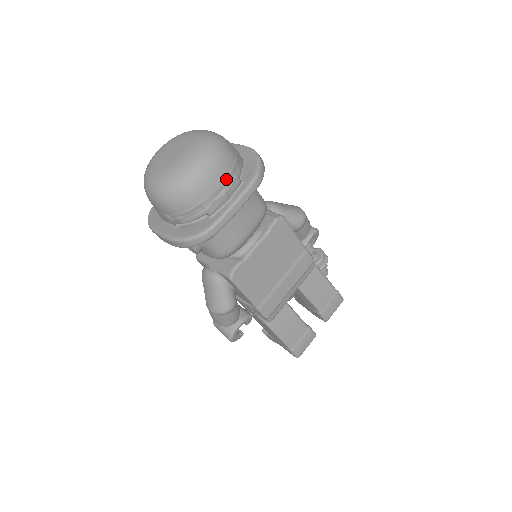
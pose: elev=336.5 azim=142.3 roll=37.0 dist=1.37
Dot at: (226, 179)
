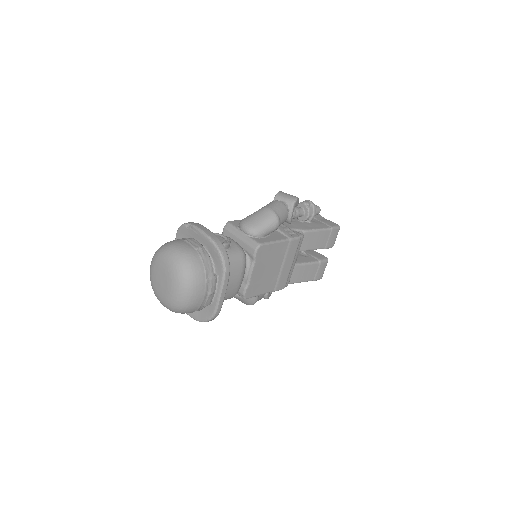
Dot at: (206, 288)
